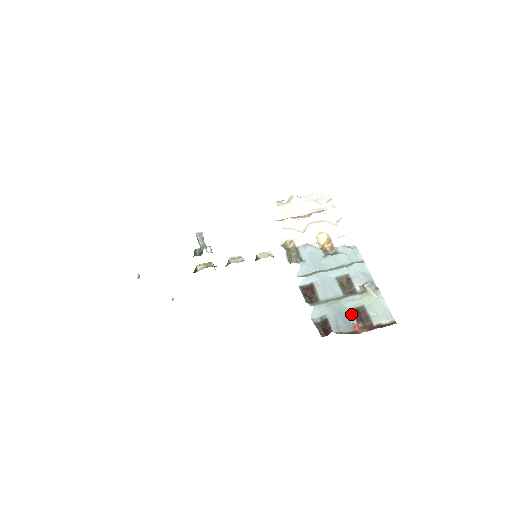
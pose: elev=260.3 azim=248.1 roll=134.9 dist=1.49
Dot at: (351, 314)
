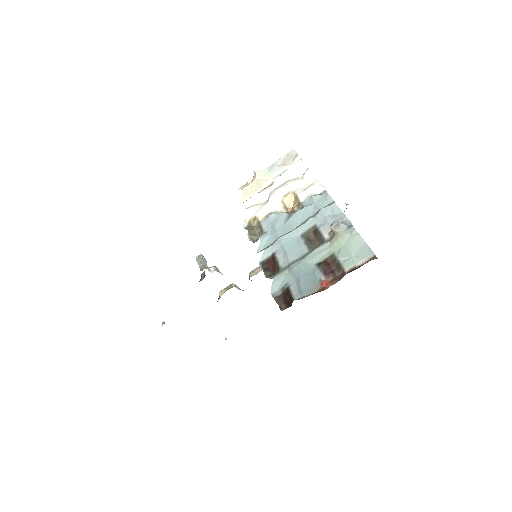
Dot at: (317, 269)
